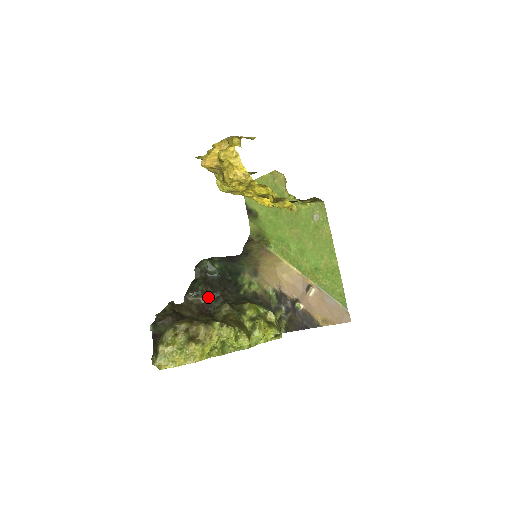
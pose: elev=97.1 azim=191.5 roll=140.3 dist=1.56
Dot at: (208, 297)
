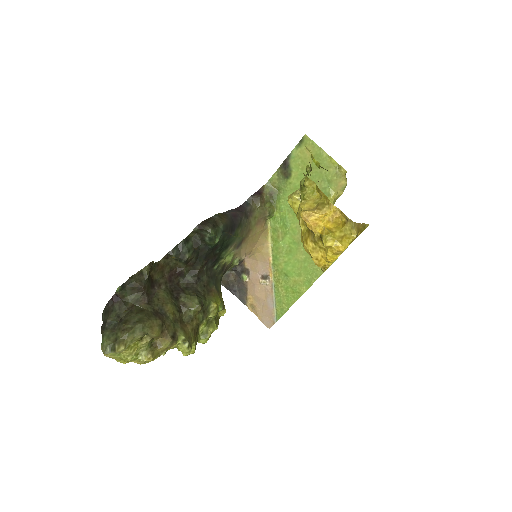
Dot at: (187, 266)
